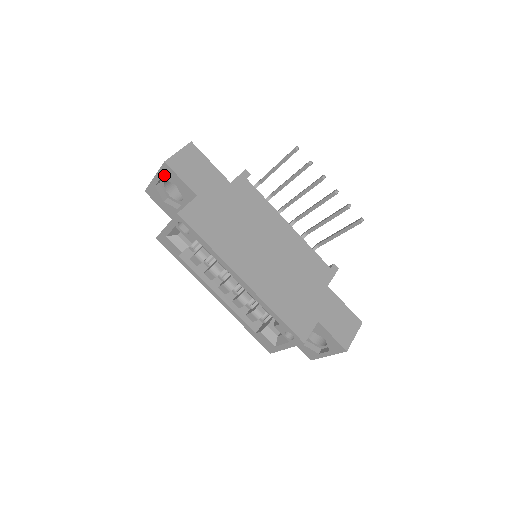
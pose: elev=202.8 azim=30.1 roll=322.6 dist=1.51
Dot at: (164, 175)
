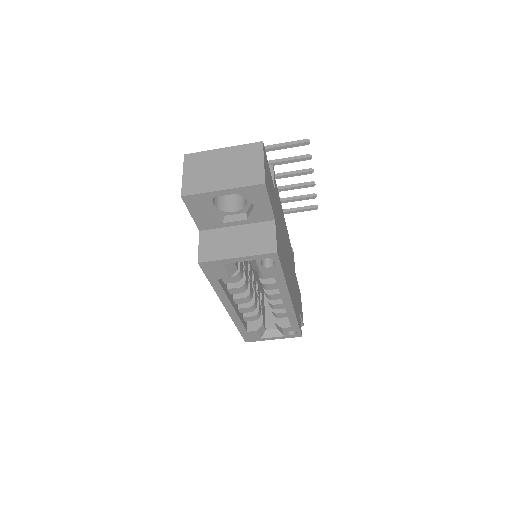
Dot at: (246, 193)
